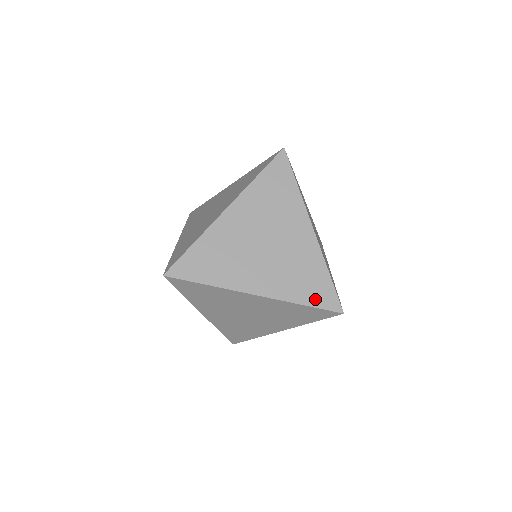
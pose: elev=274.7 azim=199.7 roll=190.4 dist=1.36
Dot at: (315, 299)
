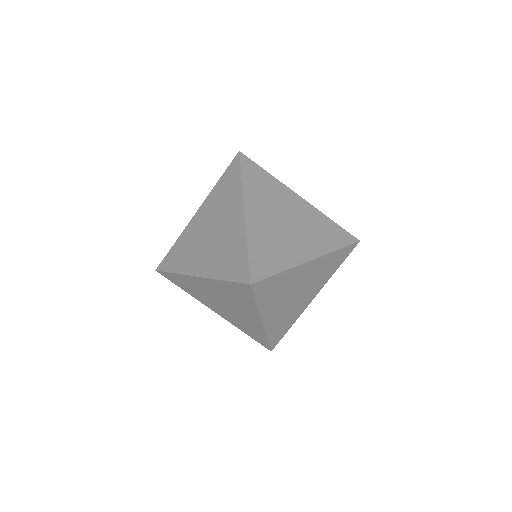
Dot at: (341, 241)
